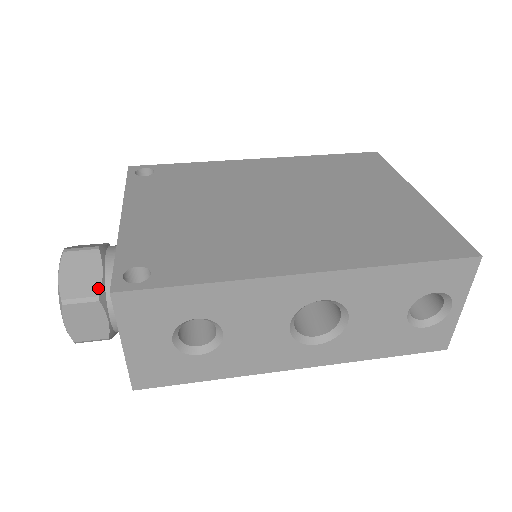
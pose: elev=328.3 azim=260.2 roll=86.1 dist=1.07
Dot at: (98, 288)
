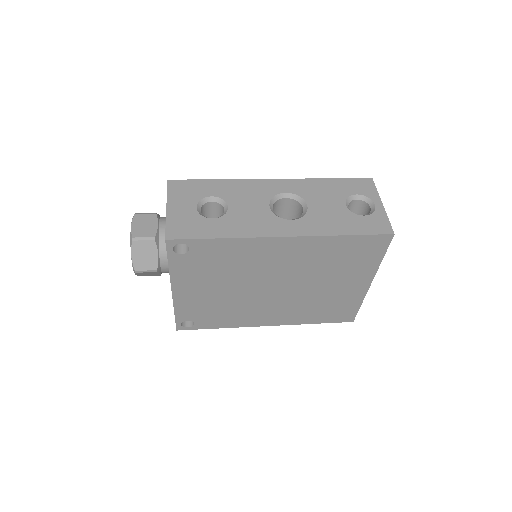
Dot at: (157, 214)
